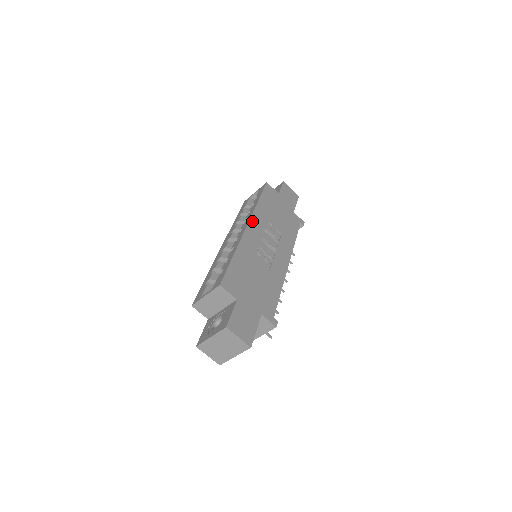
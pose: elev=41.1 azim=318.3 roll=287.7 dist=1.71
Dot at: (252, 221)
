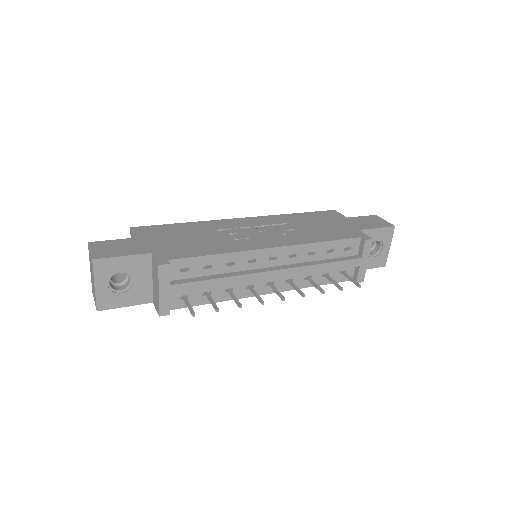
Dot at: (256, 218)
